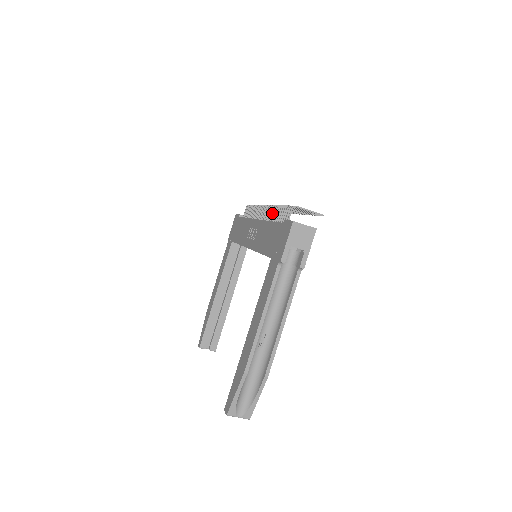
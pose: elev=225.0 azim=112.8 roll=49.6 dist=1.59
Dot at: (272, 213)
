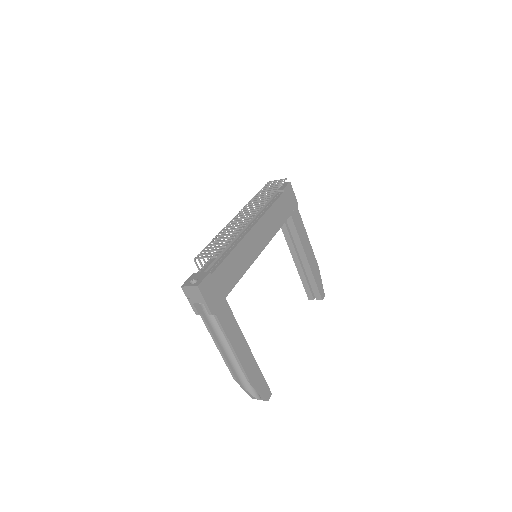
Dot at: occluded
